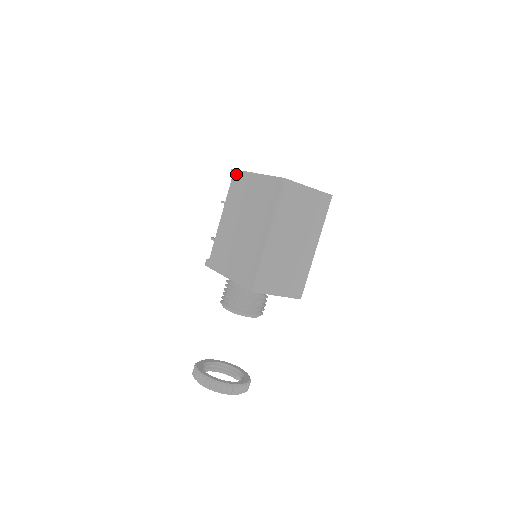
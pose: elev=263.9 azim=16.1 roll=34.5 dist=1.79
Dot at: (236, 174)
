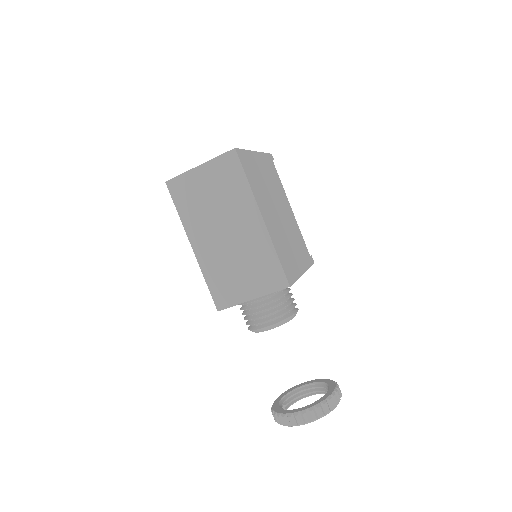
Dot at: occluded
